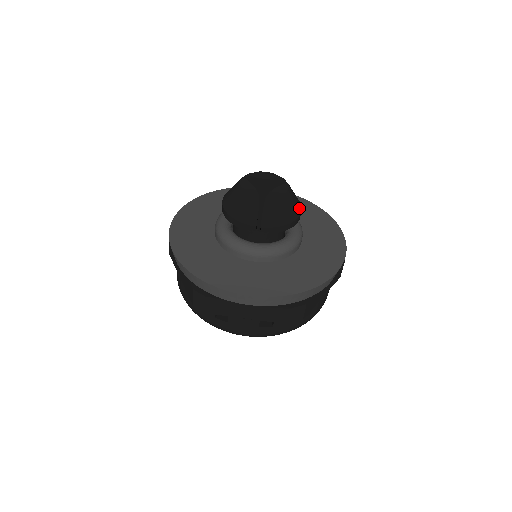
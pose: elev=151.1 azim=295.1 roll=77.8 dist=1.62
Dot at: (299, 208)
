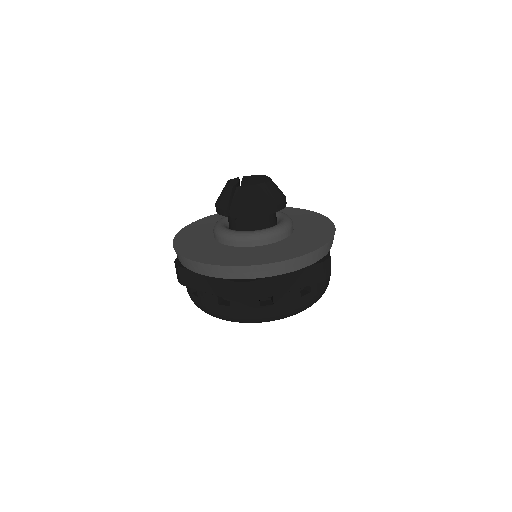
Dot at: (275, 202)
